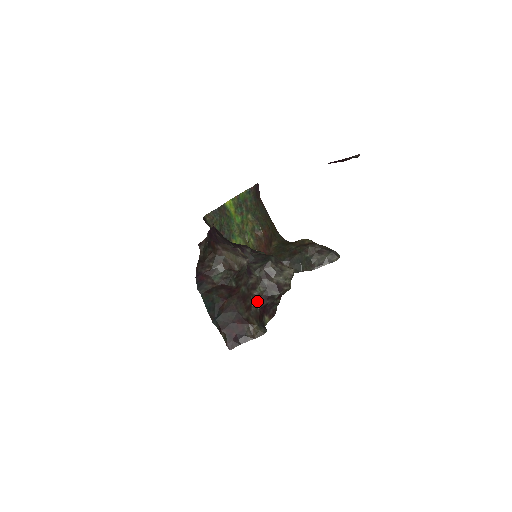
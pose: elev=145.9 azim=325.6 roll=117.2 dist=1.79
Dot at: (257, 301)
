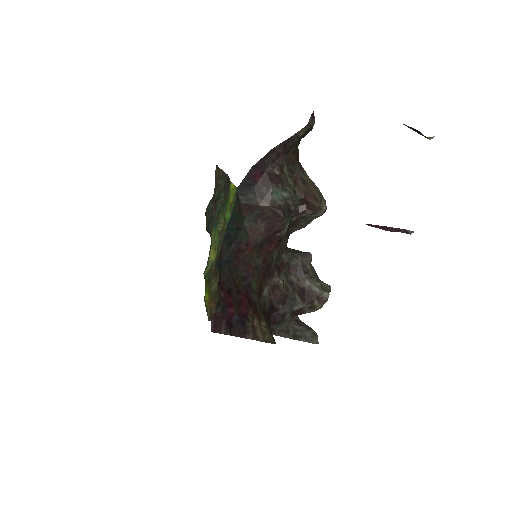
Dot at: (270, 294)
